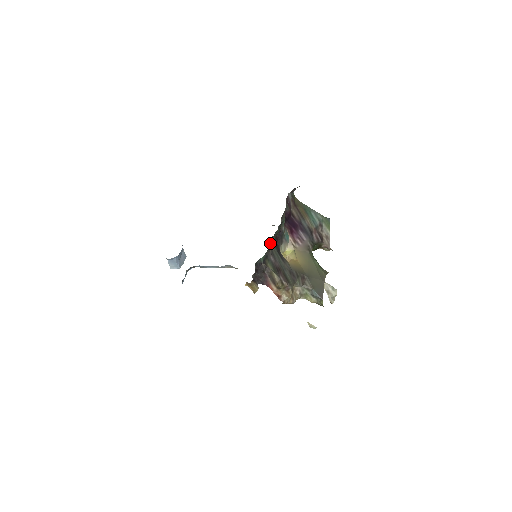
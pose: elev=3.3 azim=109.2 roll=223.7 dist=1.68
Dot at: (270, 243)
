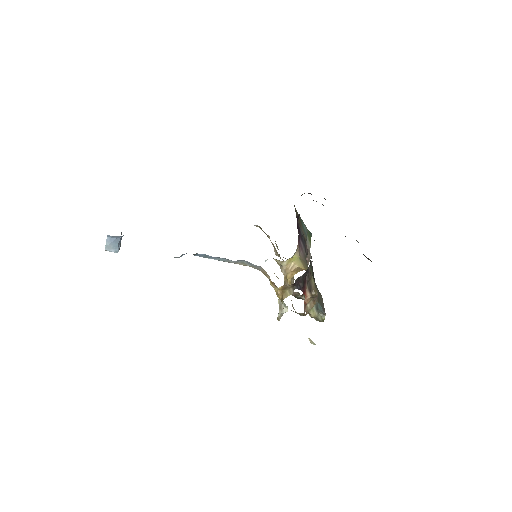
Dot at: occluded
